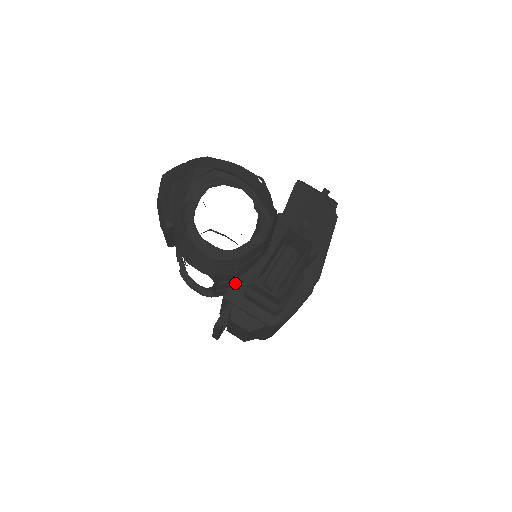
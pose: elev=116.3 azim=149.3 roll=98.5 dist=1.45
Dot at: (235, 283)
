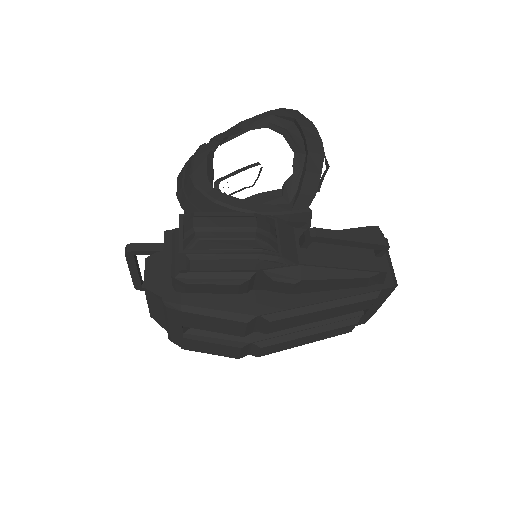
Dot at: occluded
